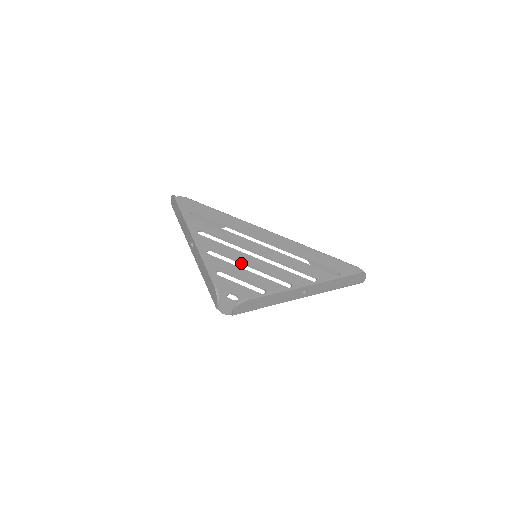
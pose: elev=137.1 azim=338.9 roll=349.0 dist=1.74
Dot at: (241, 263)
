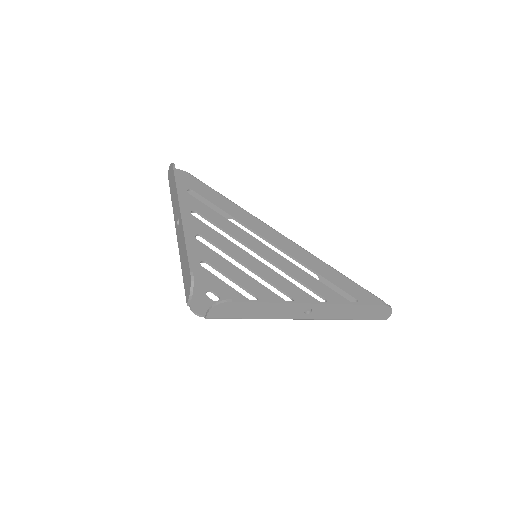
Dot at: (235, 259)
